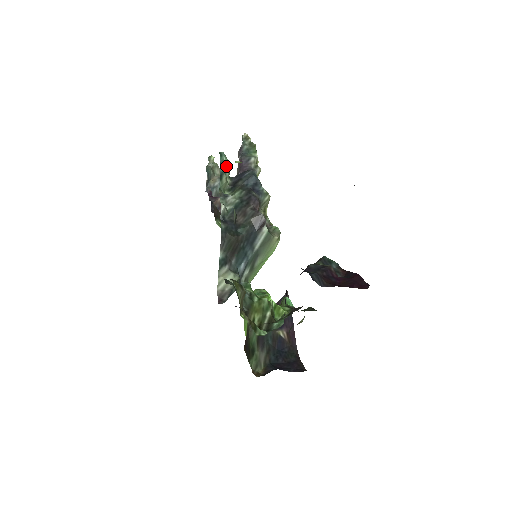
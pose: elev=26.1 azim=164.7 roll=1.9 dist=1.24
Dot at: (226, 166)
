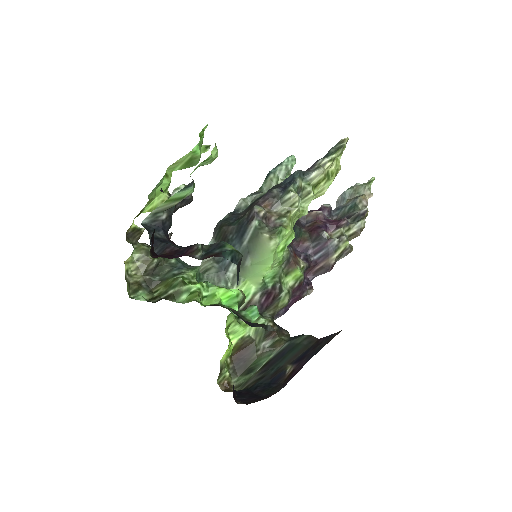
Dot at: (281, 167)
